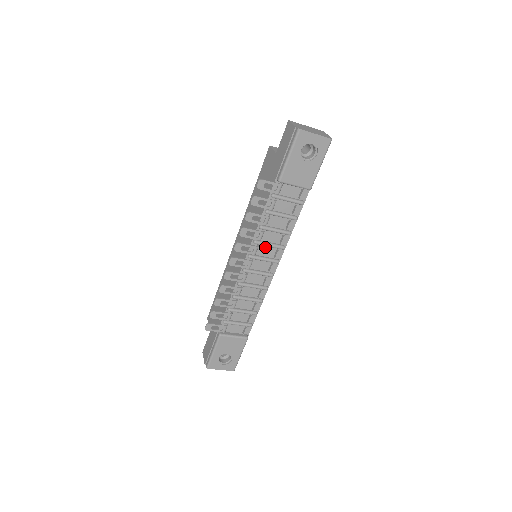
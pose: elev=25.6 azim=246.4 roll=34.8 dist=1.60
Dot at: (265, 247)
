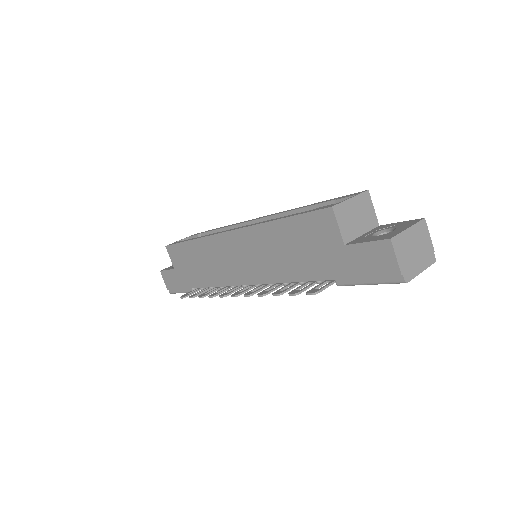
Dot at: occluded
